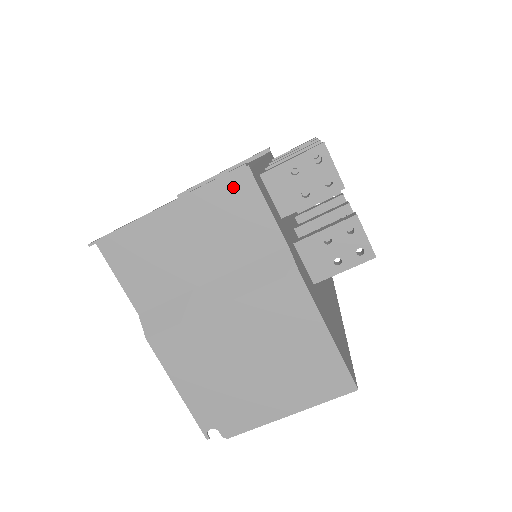
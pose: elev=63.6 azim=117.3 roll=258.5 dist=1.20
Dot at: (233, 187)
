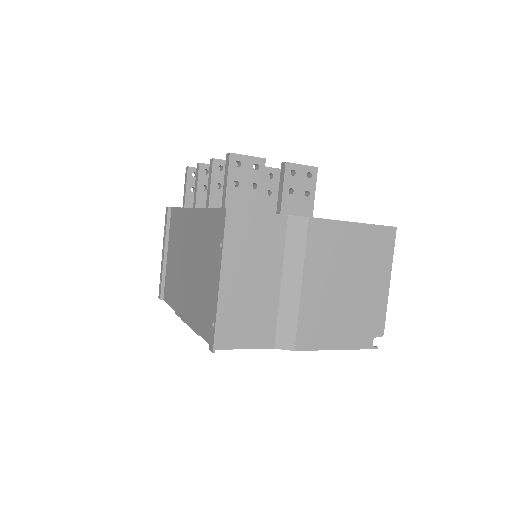
Dot at: (232, 227)
